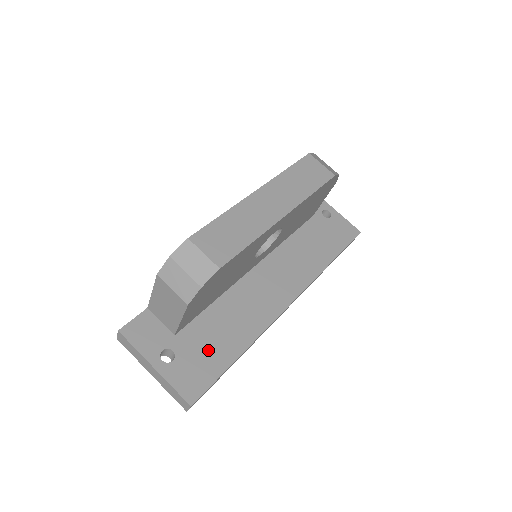
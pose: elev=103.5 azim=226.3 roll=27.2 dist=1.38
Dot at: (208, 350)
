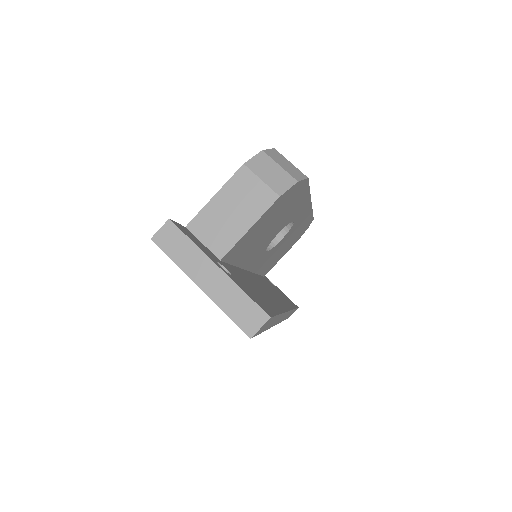
Dot at: (254, 291)
